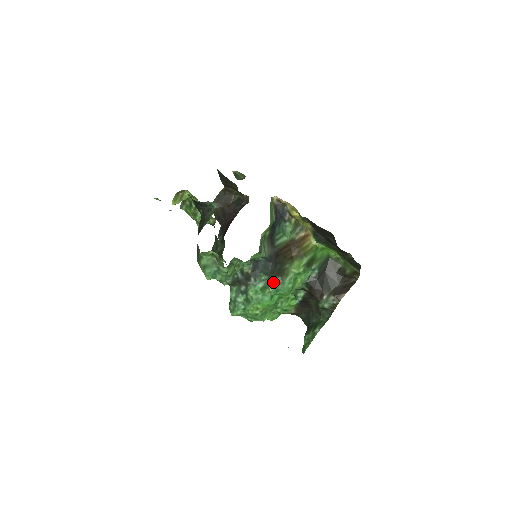
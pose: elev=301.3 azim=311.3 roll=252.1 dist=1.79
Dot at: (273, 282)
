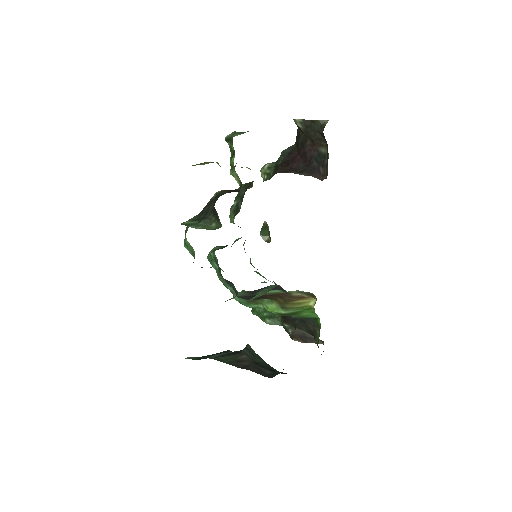
Dot at: occluded
